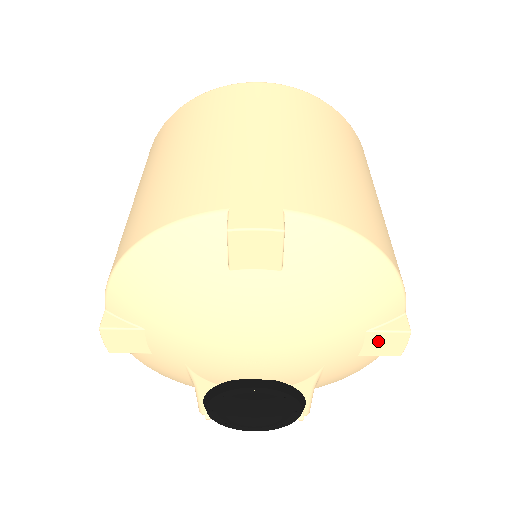
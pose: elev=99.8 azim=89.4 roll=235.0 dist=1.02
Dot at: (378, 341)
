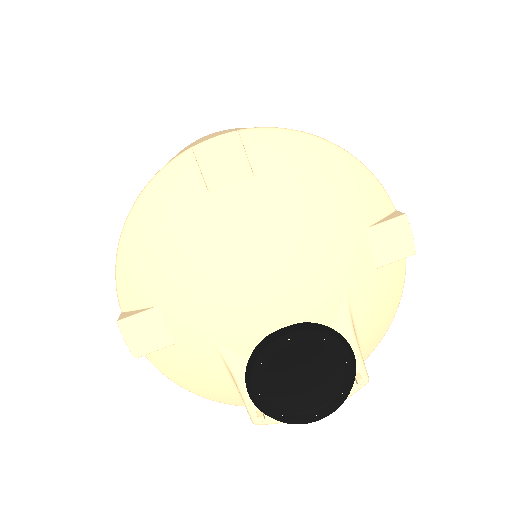
Dot at: (383, 239)
